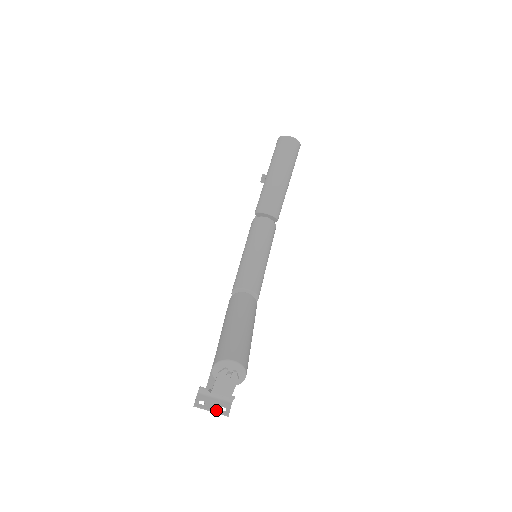
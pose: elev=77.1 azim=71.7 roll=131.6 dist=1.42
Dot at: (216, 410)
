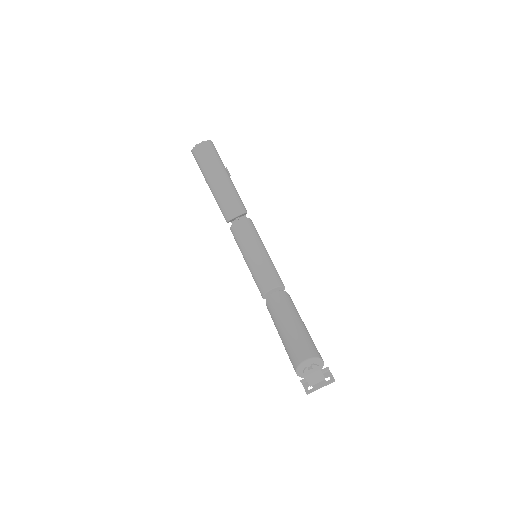
Dot at: (324, 384)
